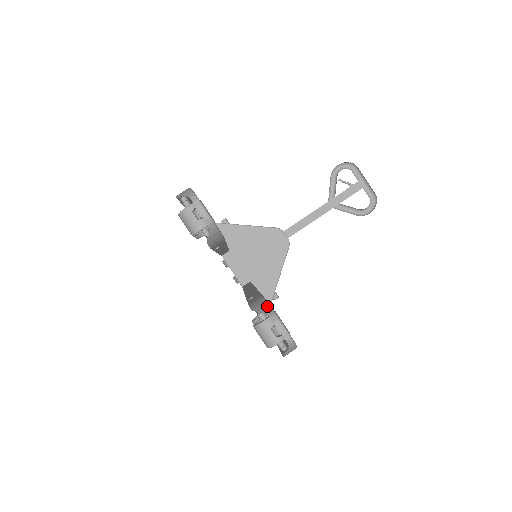
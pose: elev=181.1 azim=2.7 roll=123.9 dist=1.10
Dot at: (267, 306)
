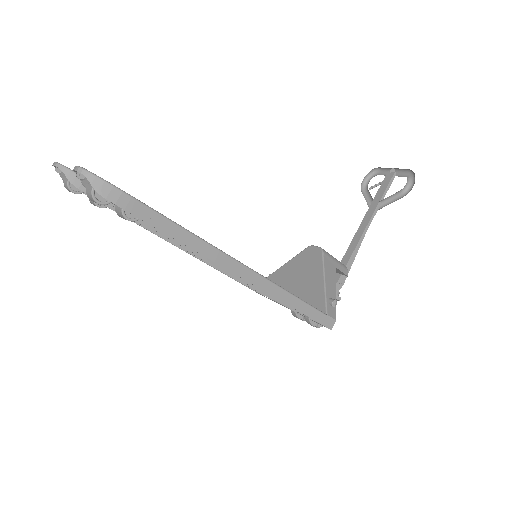
Dot at: occluded
